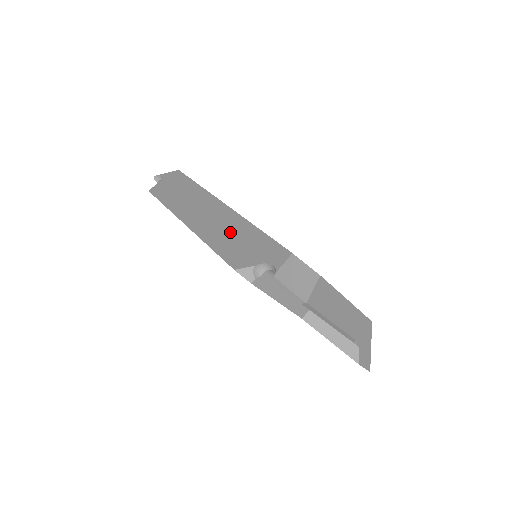
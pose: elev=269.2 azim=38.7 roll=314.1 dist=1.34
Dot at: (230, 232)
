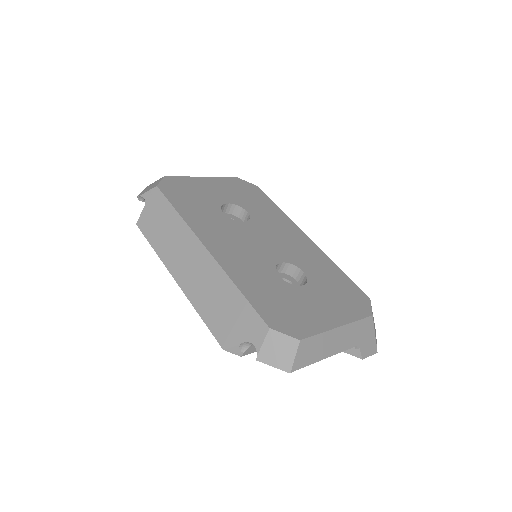
Dot at: (214, 294)
